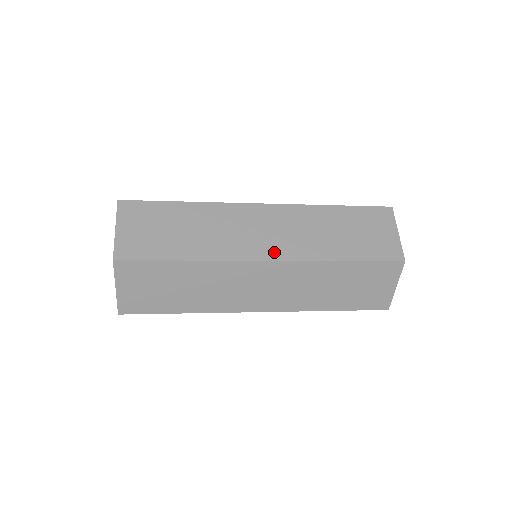
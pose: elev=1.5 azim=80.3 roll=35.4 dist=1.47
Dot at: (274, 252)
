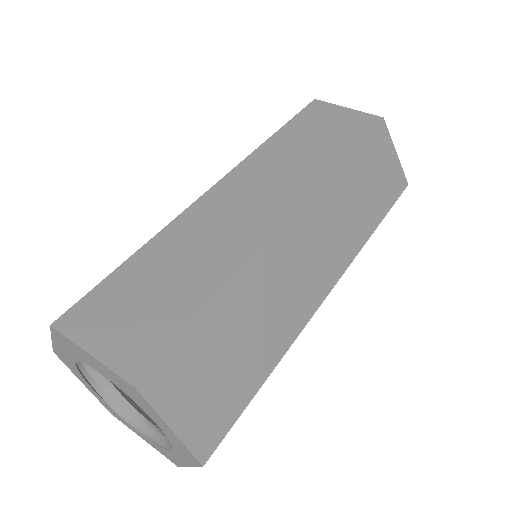
Dot at: (331, 275)
